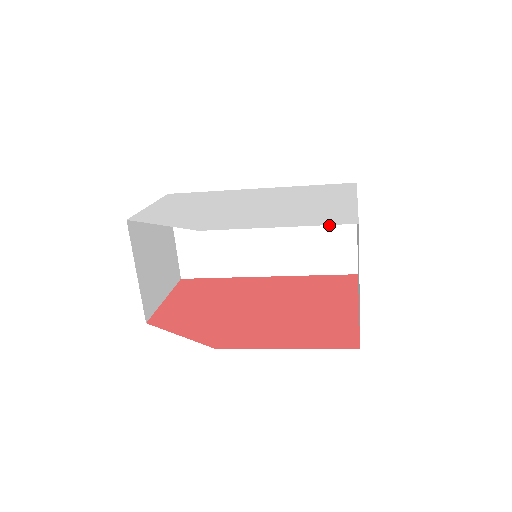
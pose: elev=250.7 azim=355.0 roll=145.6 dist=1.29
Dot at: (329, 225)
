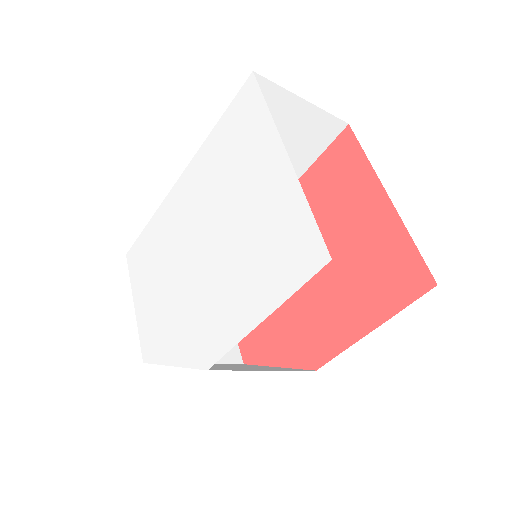
Dot at: occluded
